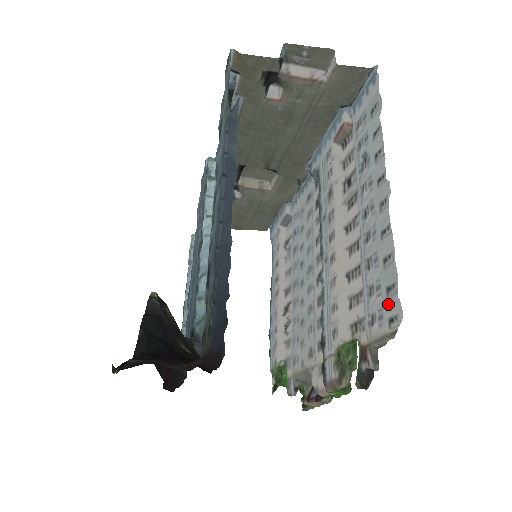
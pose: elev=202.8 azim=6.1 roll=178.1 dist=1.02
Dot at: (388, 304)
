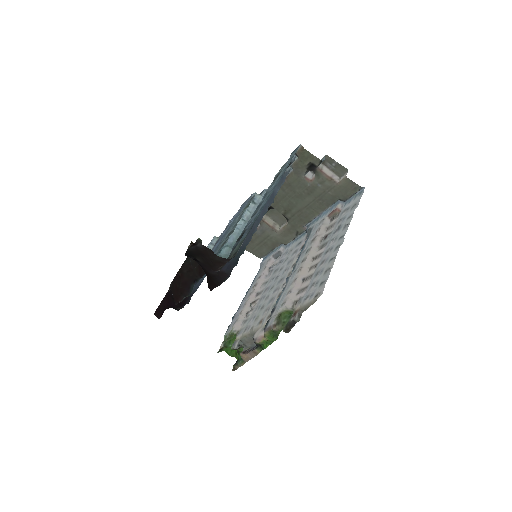
Dot at: (318, 289)
